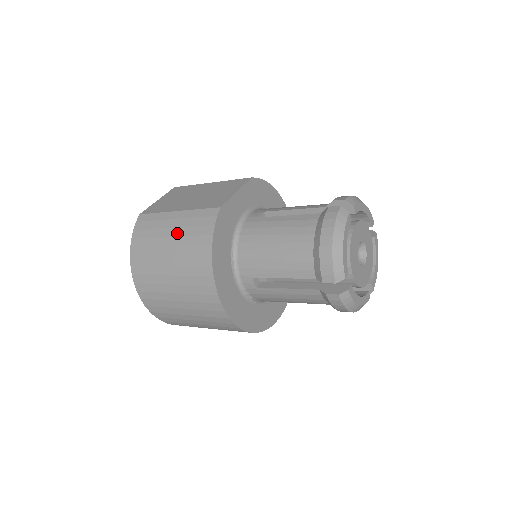
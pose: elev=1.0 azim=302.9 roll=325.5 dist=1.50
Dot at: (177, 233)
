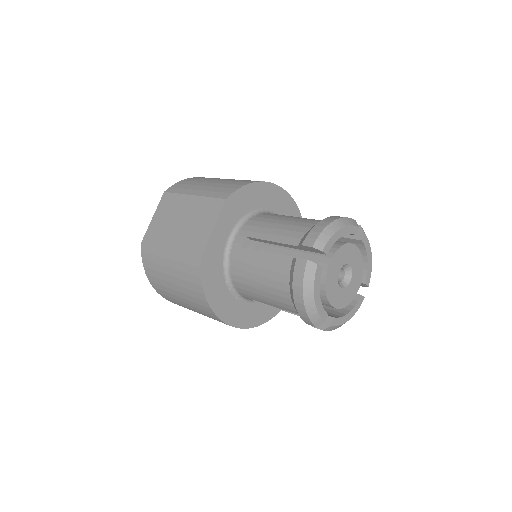
Dot at: (175, 275)
